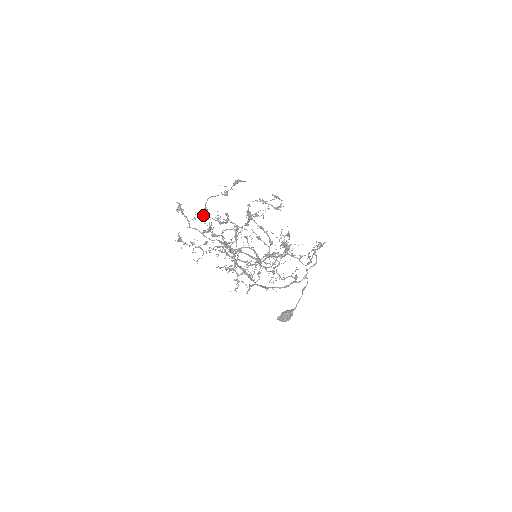
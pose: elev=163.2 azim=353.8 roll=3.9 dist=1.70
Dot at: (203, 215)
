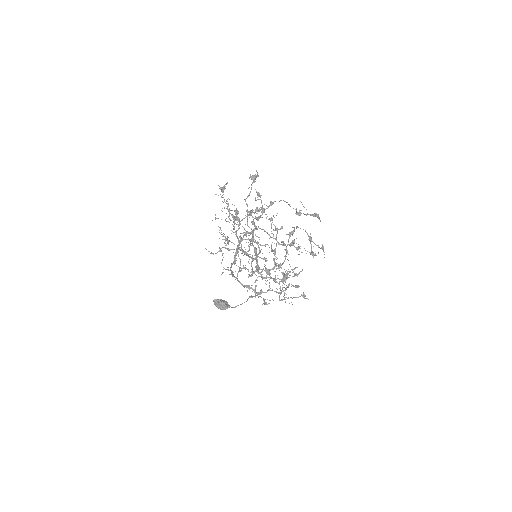
Dot at: (259, 193)
